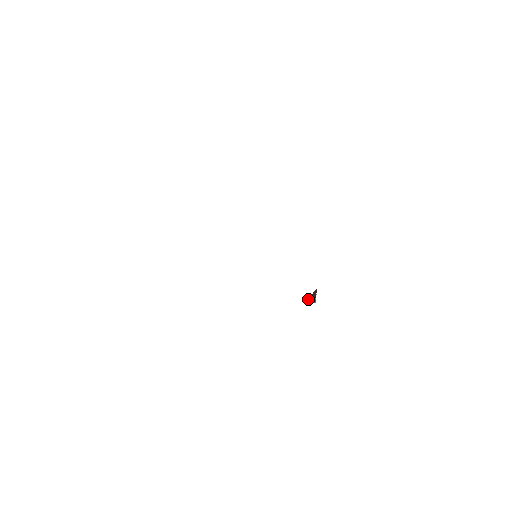
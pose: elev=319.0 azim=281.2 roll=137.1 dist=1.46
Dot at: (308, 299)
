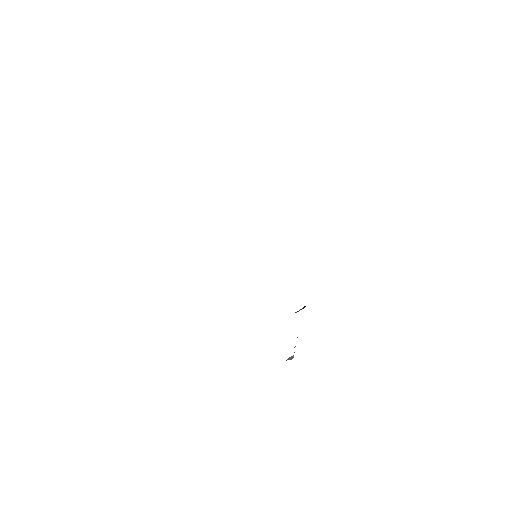
Dot at: (296, 312)
